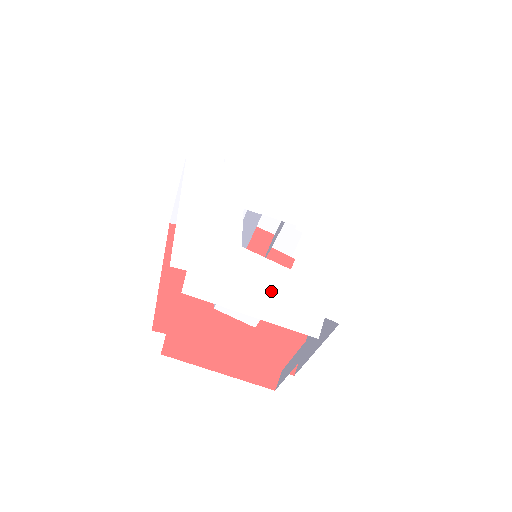
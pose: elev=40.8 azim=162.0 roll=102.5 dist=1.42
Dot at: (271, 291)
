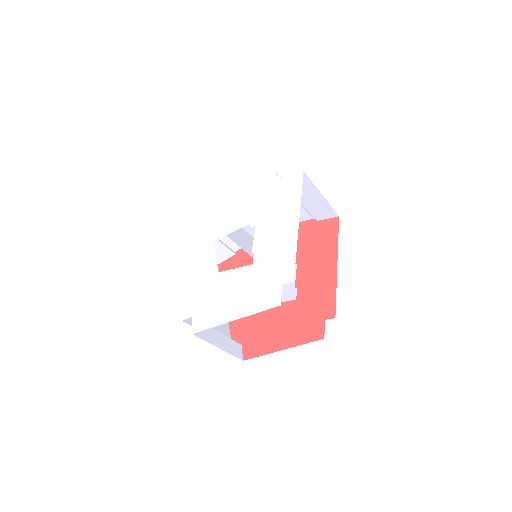
Dot at: (243, 292)
